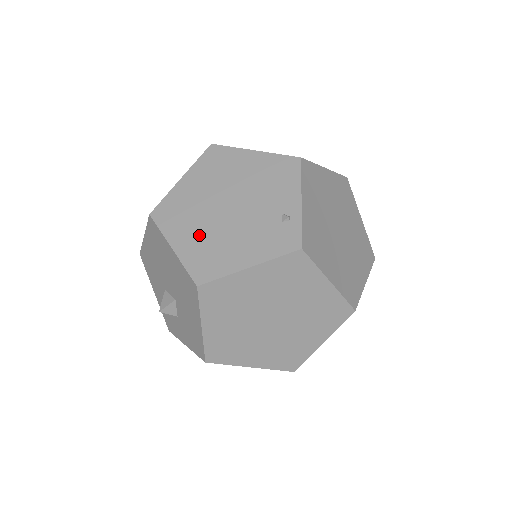
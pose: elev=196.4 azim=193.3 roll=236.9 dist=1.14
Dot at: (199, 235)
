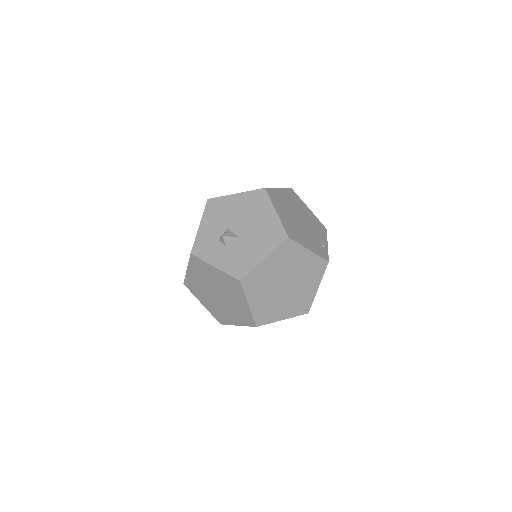
Dot at: (288, 218)
